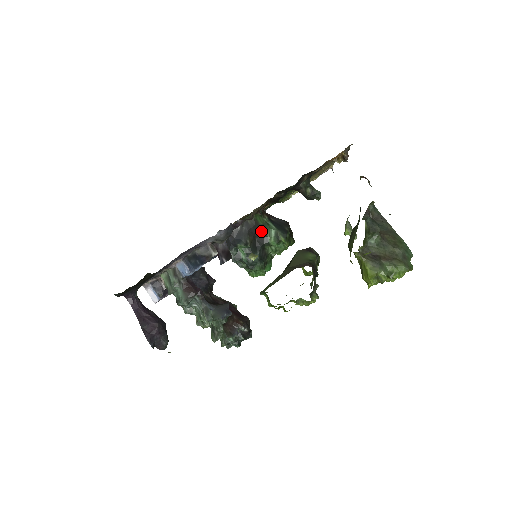
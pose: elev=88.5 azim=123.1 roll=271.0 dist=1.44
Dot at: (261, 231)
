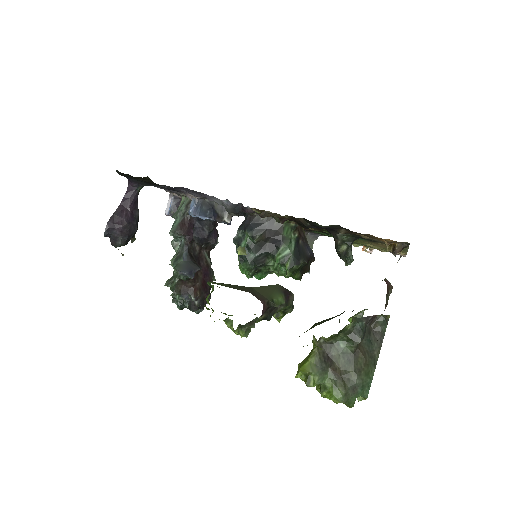
Dot at: (278, 241)
